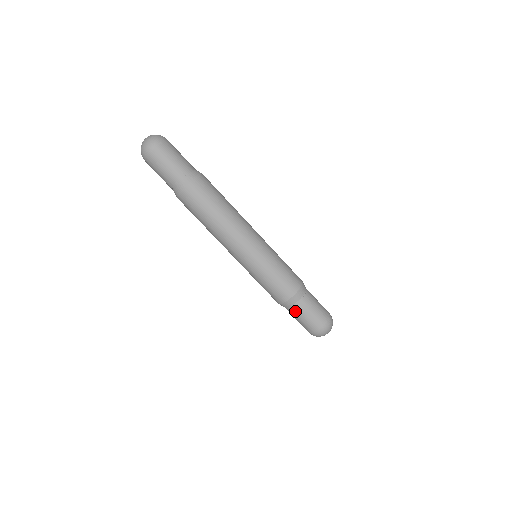
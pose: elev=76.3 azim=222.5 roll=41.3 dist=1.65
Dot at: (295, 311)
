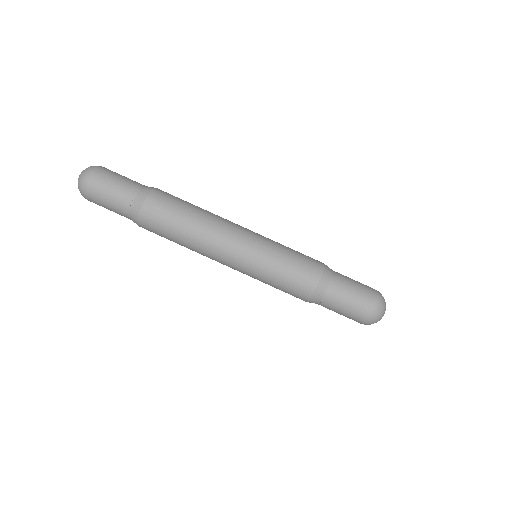
Dot at: (331, 300)
